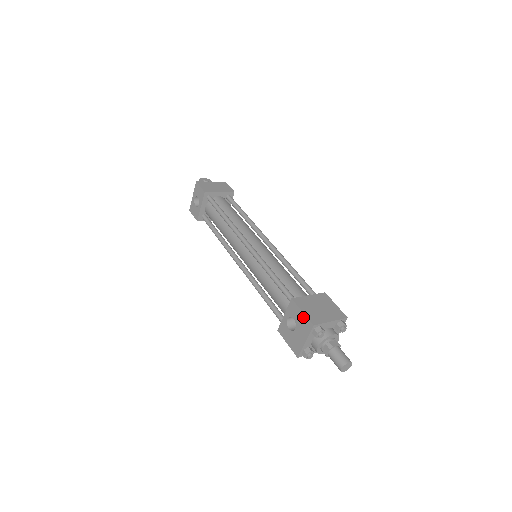
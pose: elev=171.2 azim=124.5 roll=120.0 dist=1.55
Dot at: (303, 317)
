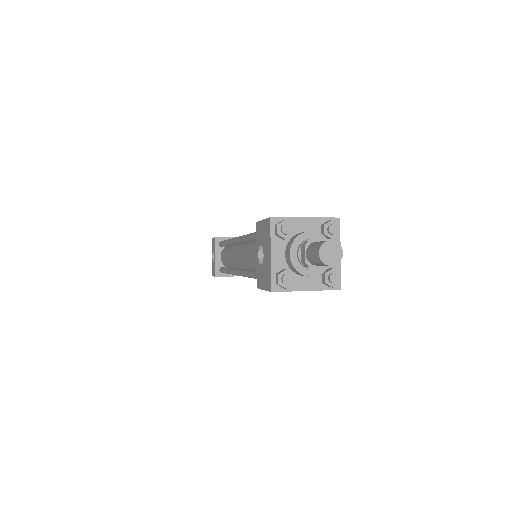
Dot at: (264, 225)
